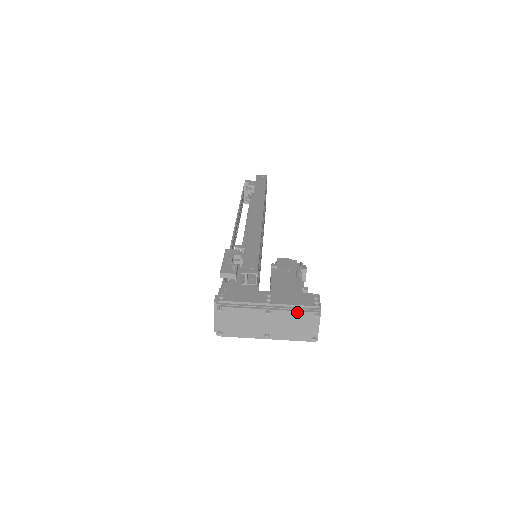
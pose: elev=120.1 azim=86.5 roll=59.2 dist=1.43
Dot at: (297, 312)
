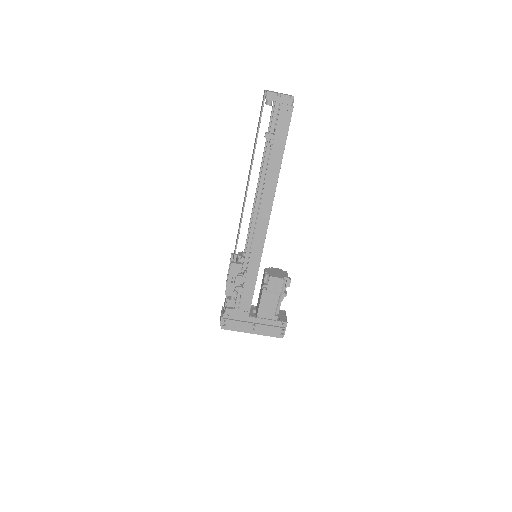
Dot at: occluded
